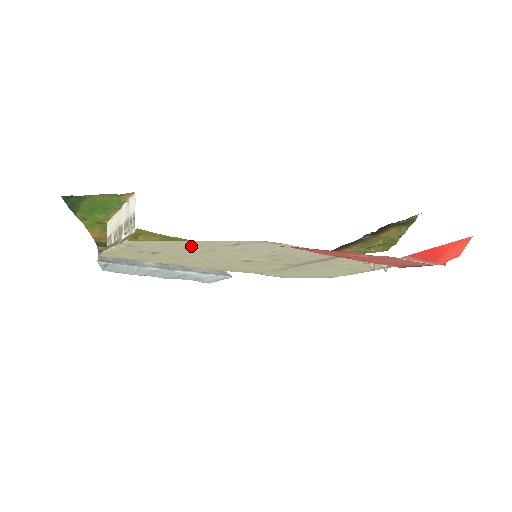
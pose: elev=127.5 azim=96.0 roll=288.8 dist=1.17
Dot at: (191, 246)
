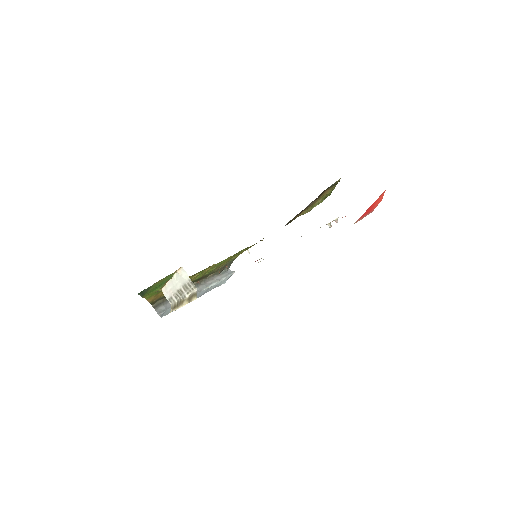
Dot at: occluded
